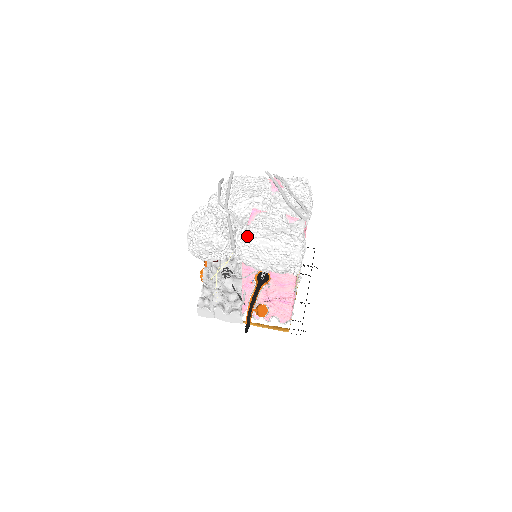
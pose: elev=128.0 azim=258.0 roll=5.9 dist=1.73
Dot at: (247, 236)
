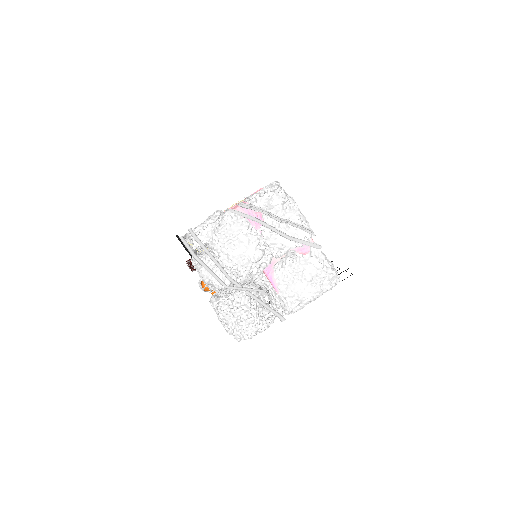
Dot at: (291, 308)
